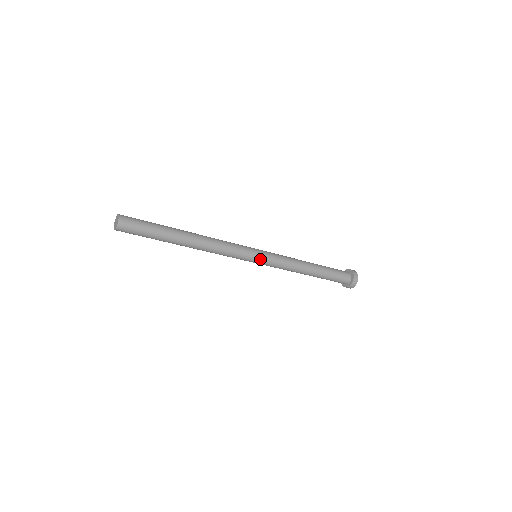
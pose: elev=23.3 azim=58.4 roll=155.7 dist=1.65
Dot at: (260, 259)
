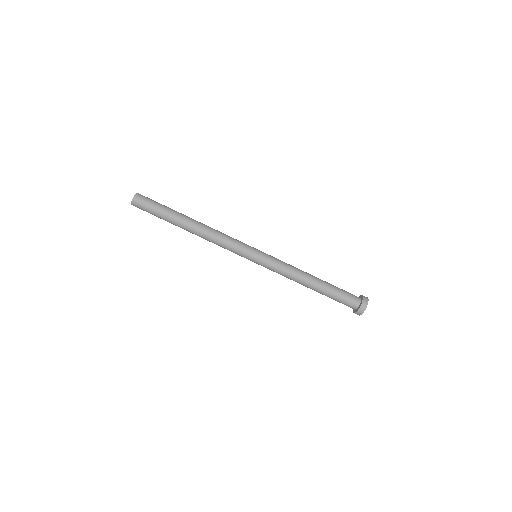
Dot at: (260, 251)
